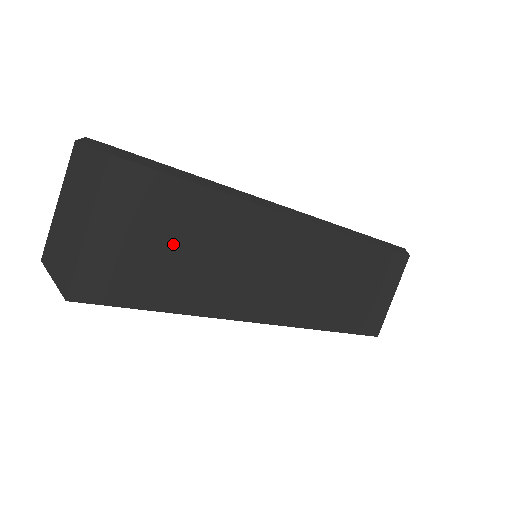
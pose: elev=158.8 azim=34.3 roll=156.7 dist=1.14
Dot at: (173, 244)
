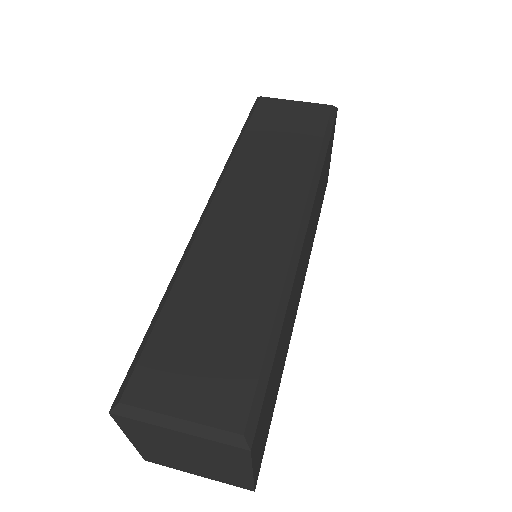
Dot at: (275, 382)
